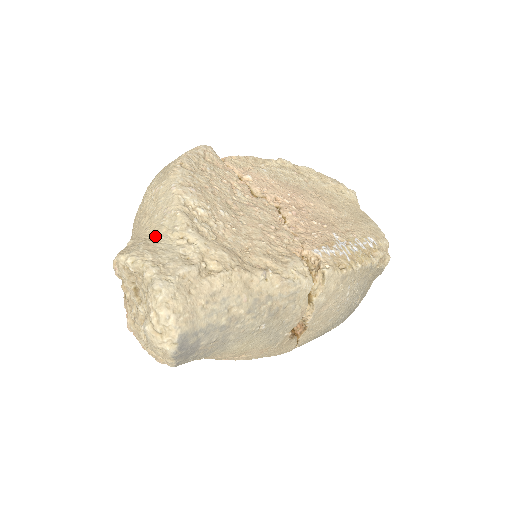
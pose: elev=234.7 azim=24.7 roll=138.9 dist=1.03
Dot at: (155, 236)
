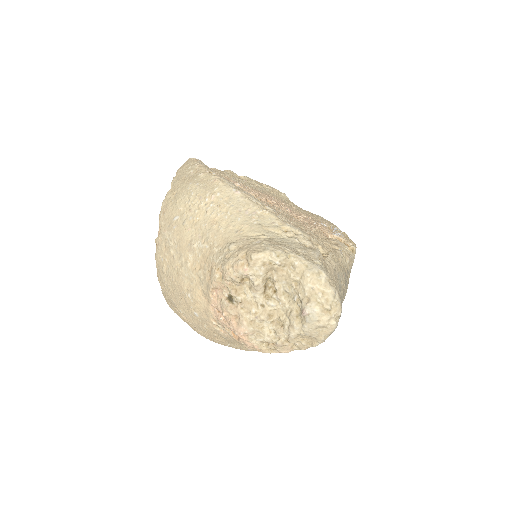
Dot at: (261, 234)
